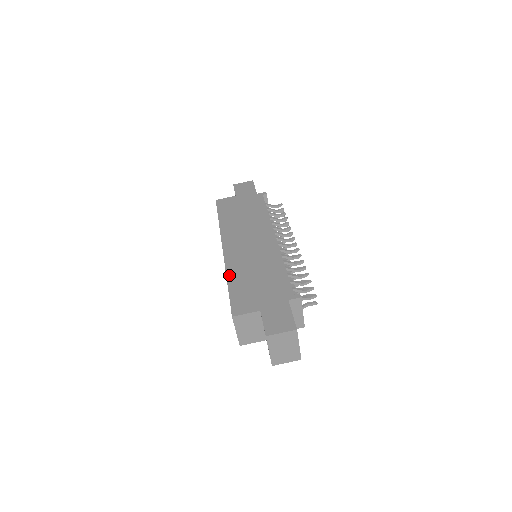
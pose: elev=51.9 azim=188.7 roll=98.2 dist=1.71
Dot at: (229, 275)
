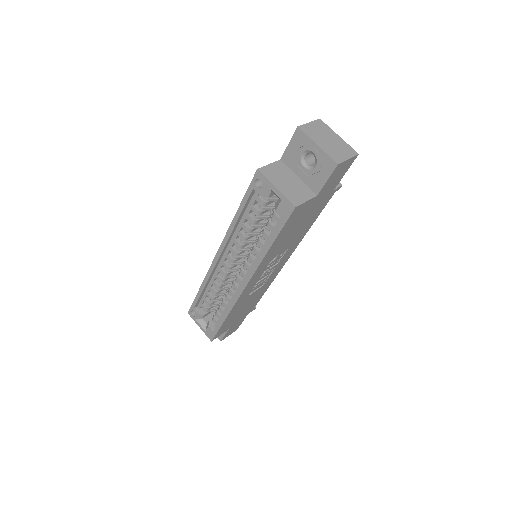
Dot at: (234, 219)
